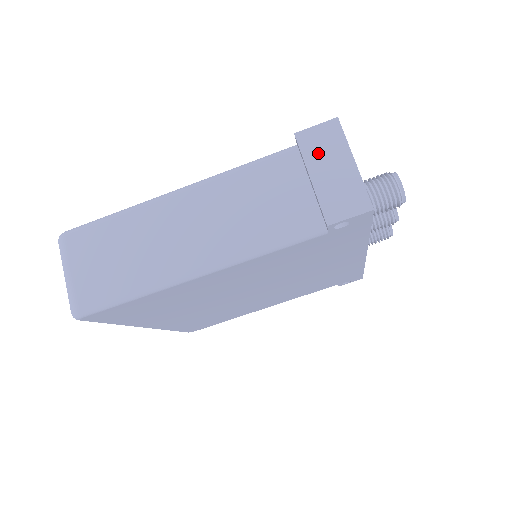
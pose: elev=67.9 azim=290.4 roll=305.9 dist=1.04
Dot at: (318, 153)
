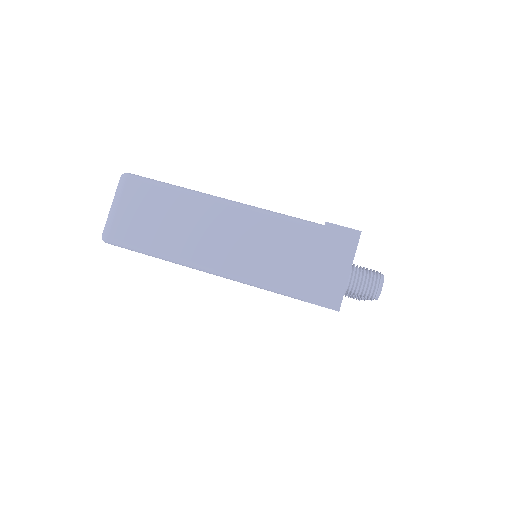
Dot at: (331, 247)
